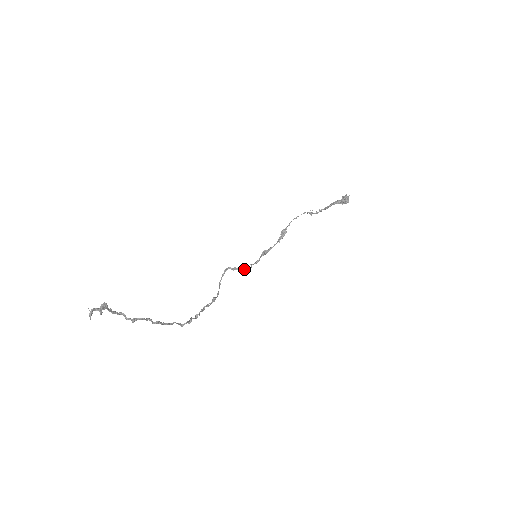
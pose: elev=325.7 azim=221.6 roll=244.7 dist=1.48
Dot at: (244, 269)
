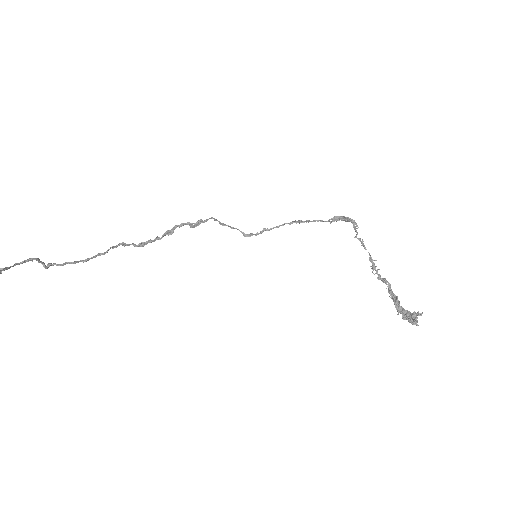
Dot at: (245, 236)
